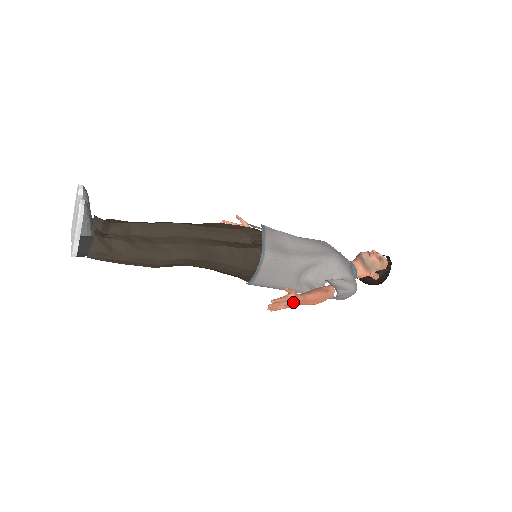
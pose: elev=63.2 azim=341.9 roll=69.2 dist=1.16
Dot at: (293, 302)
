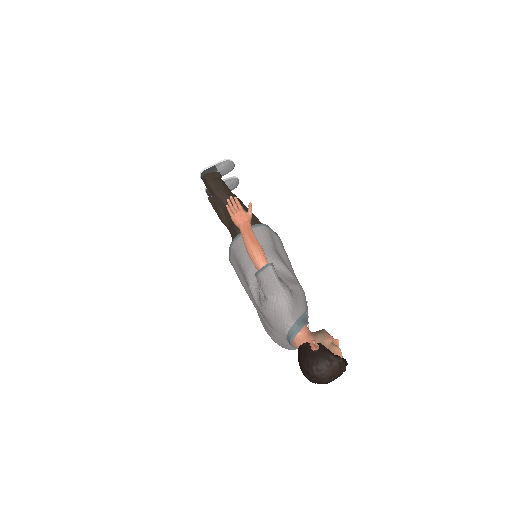
Dot at: (242, 217)
